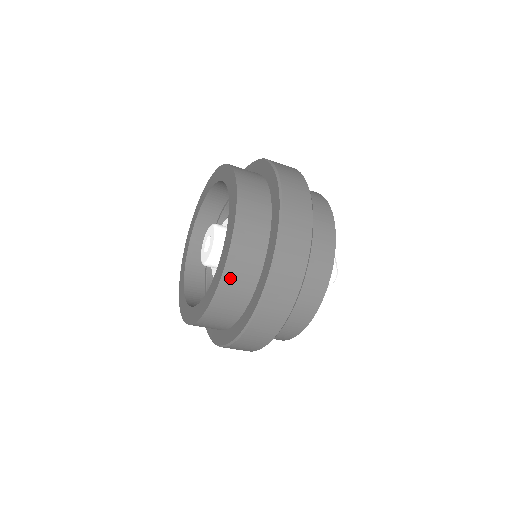
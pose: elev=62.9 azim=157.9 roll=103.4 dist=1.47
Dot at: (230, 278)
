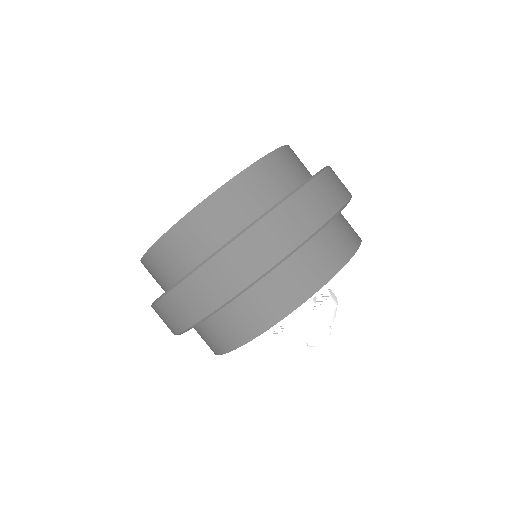
Dot at: (212, 208)
